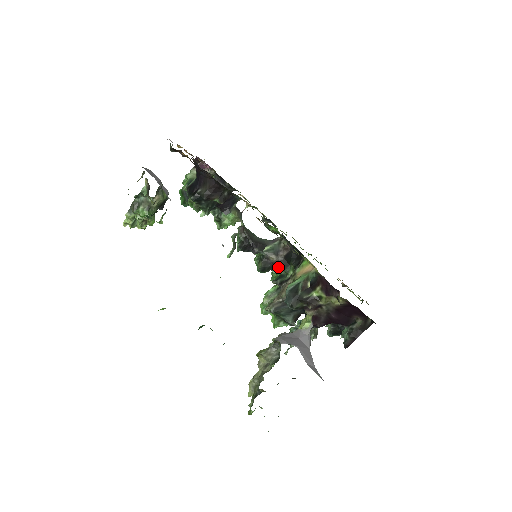
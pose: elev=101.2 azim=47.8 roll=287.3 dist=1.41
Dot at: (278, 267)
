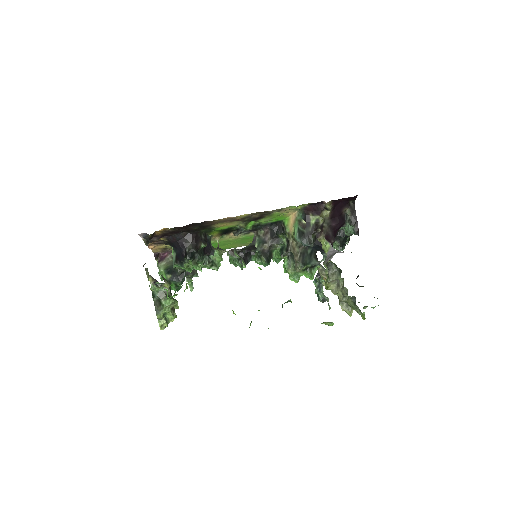
Dot at: occluded
